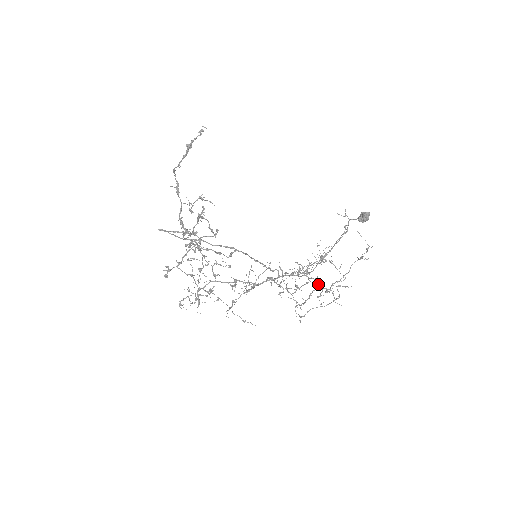
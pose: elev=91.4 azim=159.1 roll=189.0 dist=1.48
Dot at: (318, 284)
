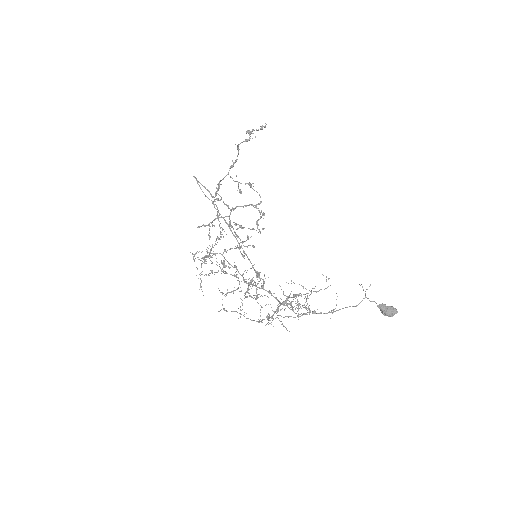
Dot at: occluded
